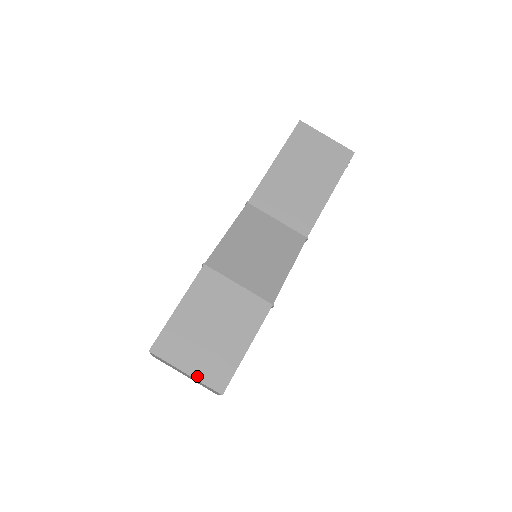
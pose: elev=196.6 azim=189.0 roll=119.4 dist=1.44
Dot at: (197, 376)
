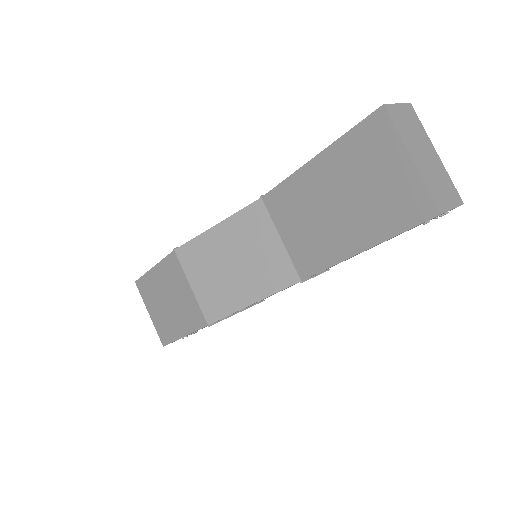
Dot at: (154, 322)
